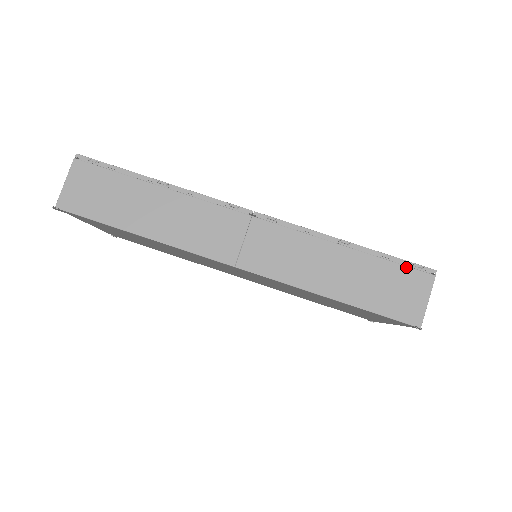
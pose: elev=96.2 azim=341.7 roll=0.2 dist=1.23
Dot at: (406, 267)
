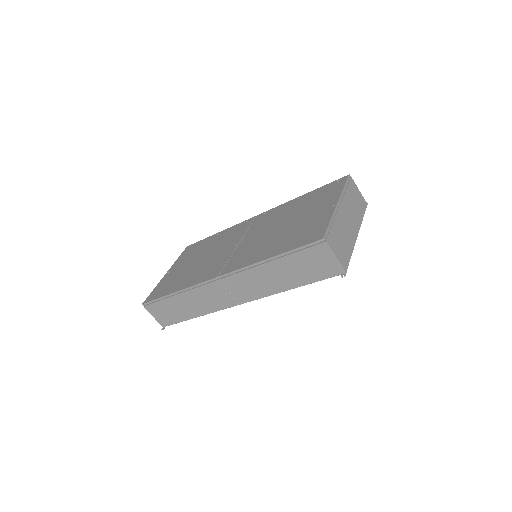
Dot at: (306, 250)
